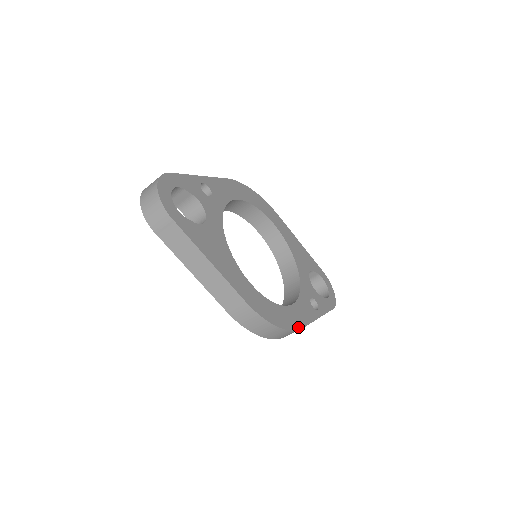
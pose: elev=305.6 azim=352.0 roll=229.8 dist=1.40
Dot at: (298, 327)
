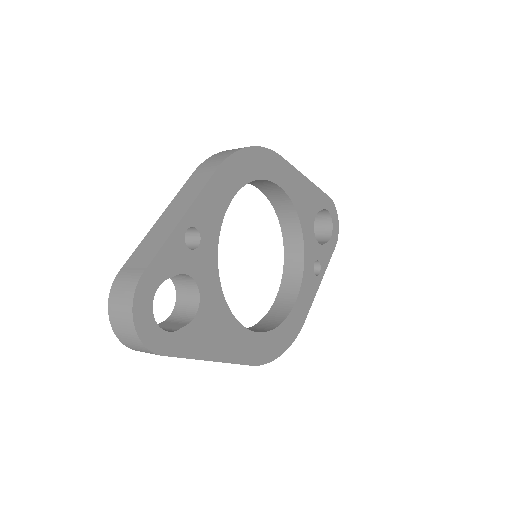
Dot at: (300, 326)
